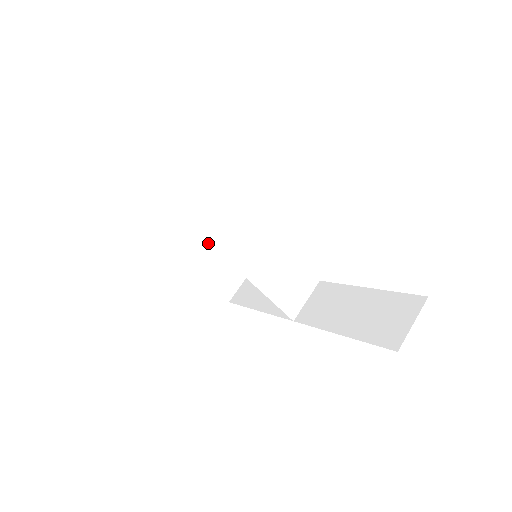
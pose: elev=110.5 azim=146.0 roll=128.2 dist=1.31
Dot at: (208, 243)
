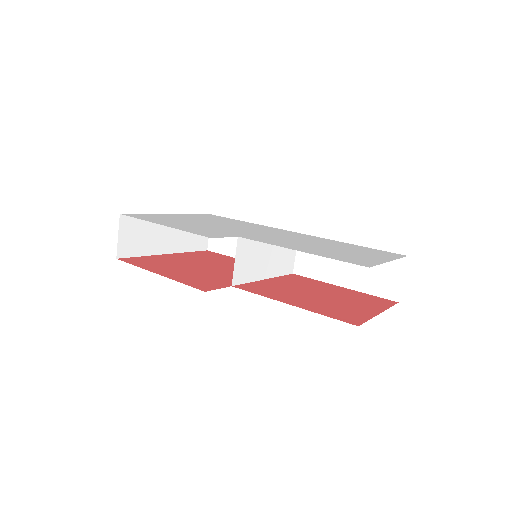
Dot at: (232, 286)
